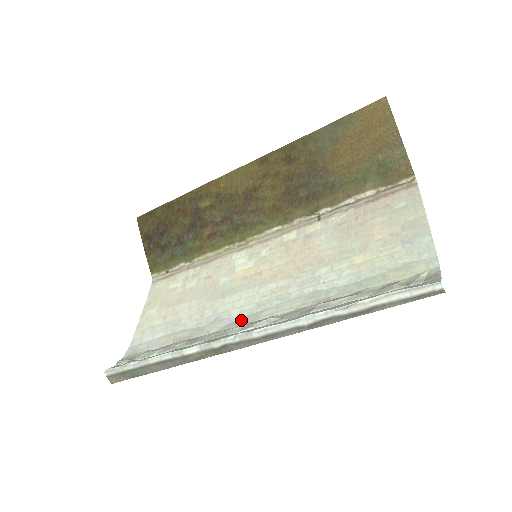
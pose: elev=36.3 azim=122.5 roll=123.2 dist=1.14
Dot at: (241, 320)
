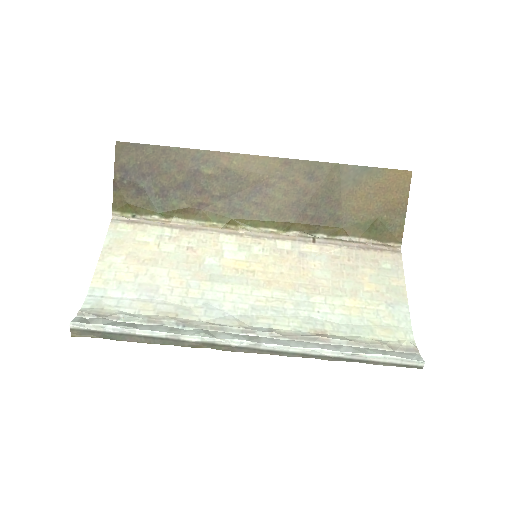
Dot at: (236, 318)
